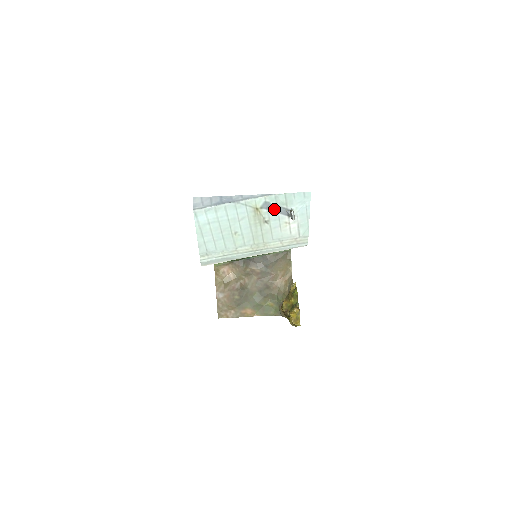
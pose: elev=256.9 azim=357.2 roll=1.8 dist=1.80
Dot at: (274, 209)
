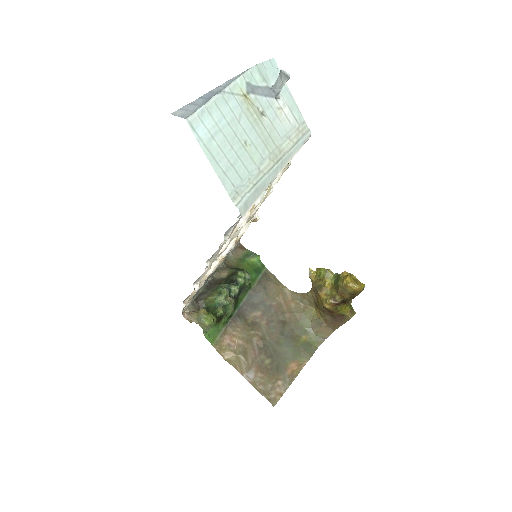
Dot at: (259, 92)
